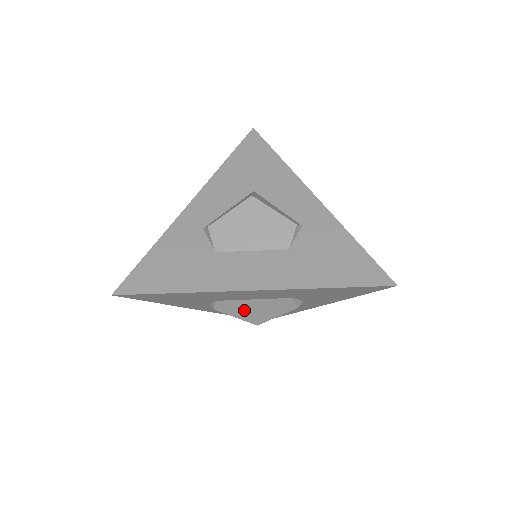
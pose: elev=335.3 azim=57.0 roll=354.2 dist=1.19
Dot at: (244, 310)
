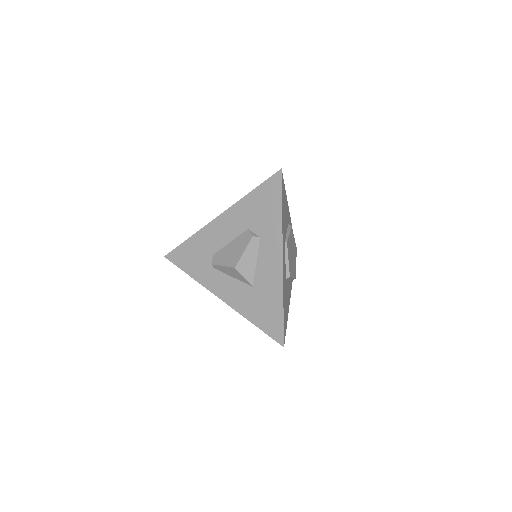
Dot at: (227, 256)
